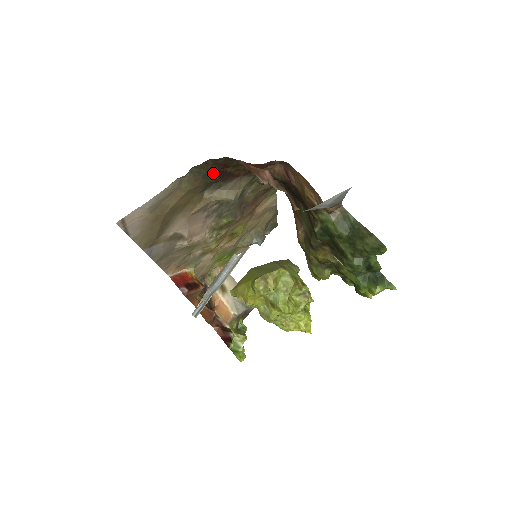
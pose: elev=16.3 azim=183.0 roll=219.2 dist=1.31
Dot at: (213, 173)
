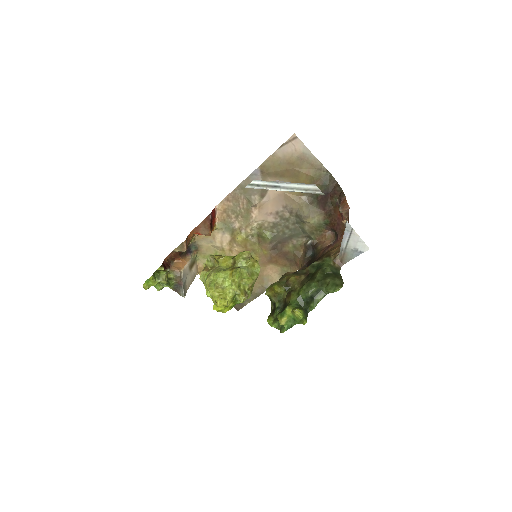
Dot at: (326, 190)
